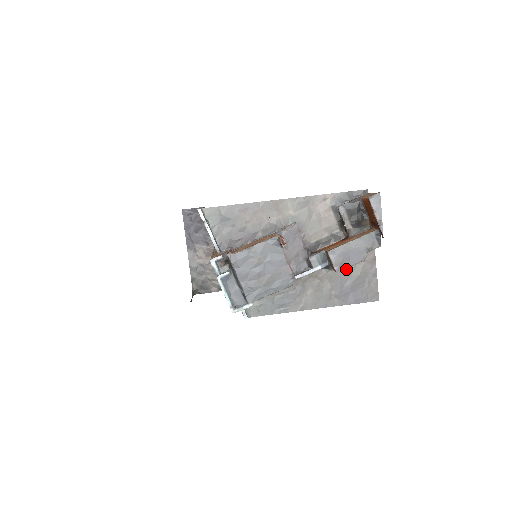
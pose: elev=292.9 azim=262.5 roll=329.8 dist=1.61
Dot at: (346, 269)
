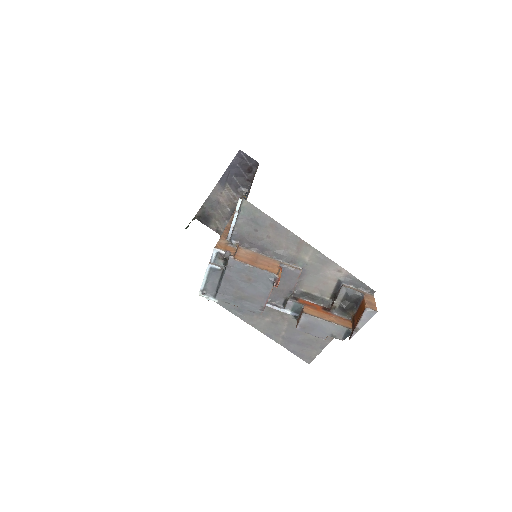
Dot at: occluded
